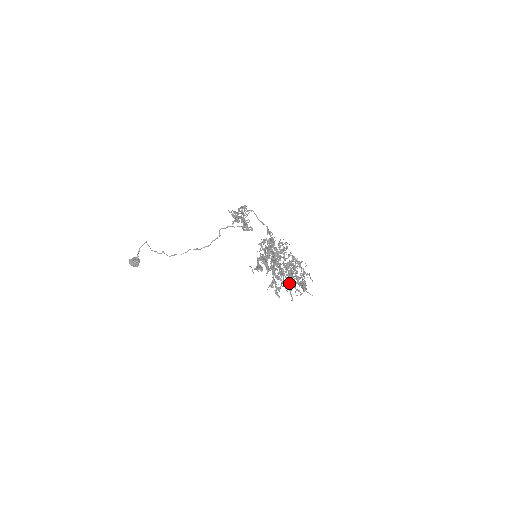
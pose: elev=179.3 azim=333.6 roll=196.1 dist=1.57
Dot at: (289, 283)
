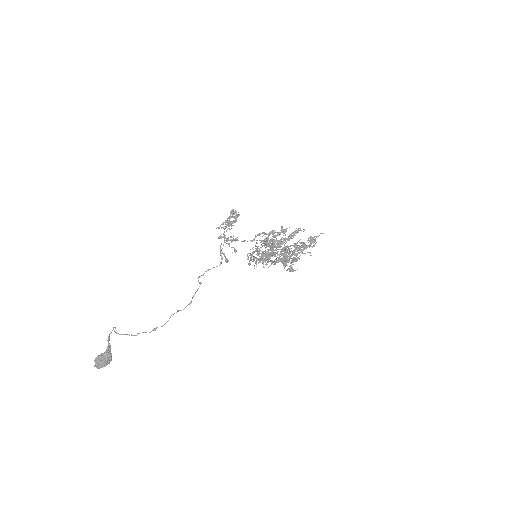
Dot at: (296, 254)
